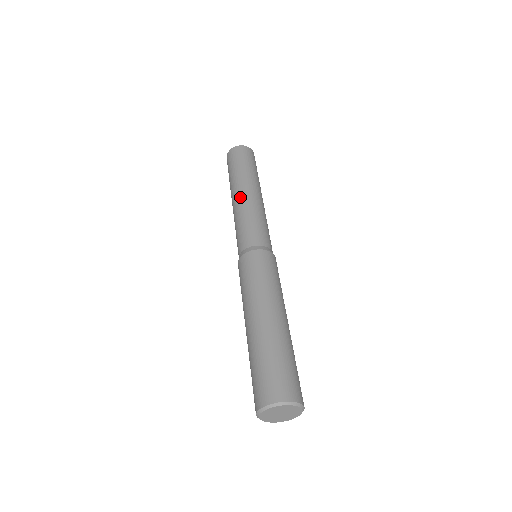
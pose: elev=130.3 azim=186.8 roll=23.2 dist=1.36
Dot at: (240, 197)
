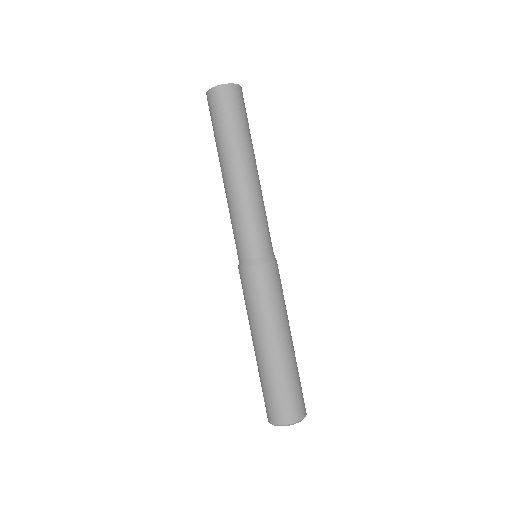
Dot at: (225, 185)
